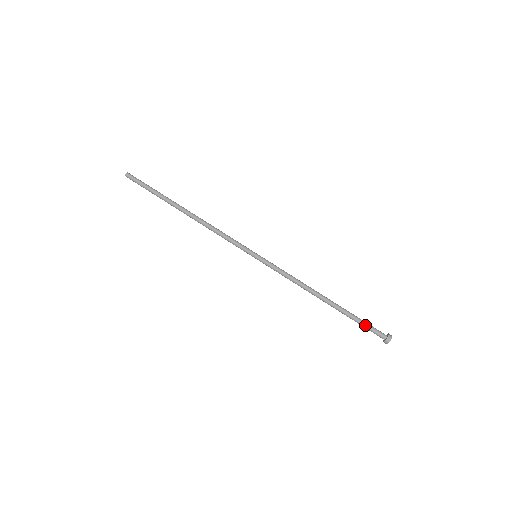
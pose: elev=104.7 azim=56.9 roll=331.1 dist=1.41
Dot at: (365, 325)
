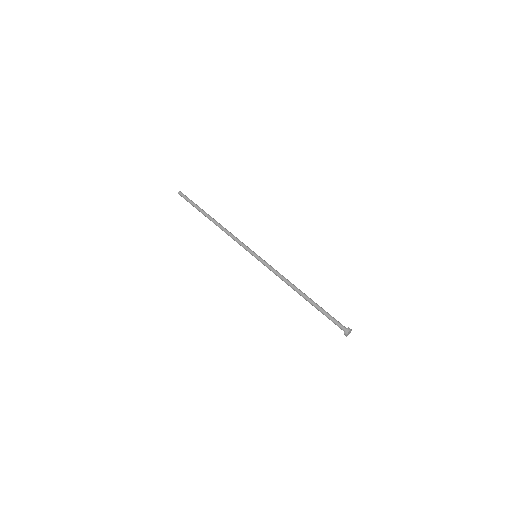
Dot at: (330, 318)
